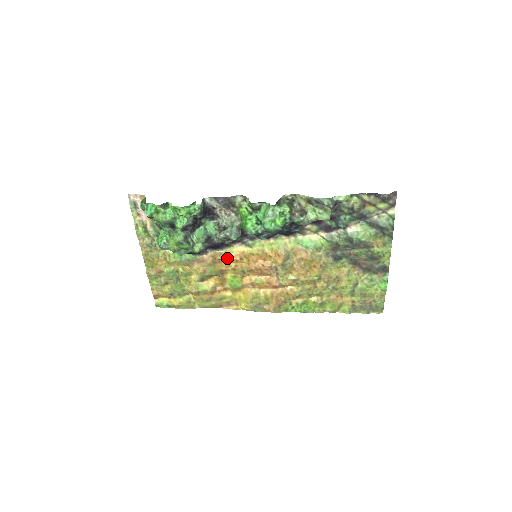
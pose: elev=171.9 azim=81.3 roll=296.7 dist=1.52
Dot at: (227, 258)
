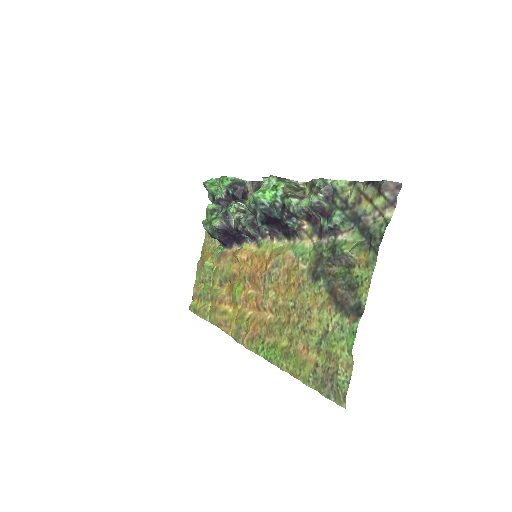
Dot at: (238, 254)
